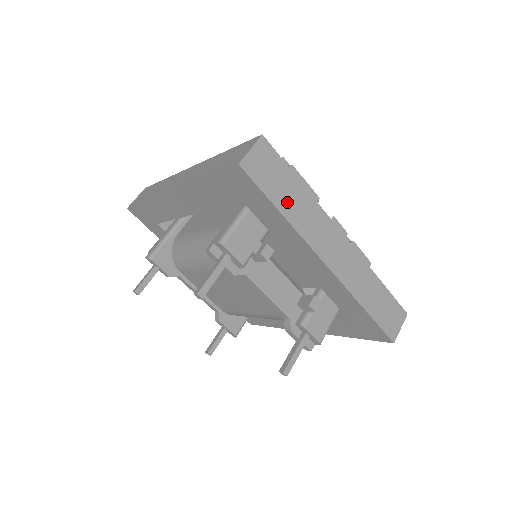
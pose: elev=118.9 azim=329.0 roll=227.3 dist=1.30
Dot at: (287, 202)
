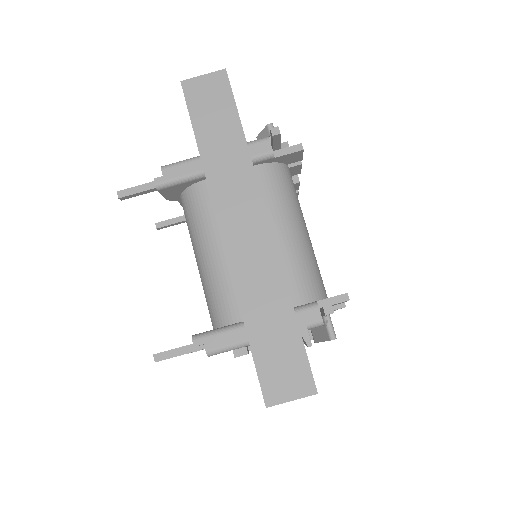
Dot at: occluded
